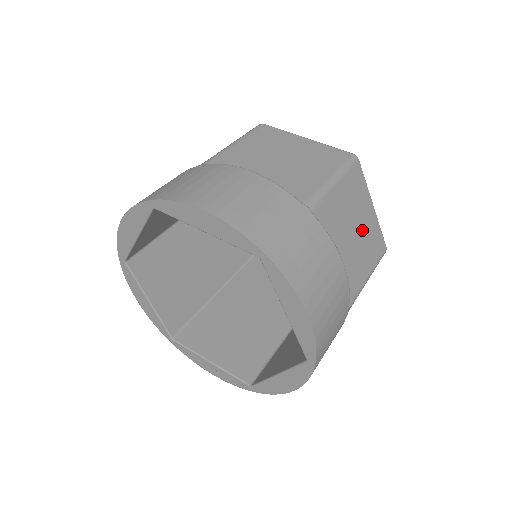
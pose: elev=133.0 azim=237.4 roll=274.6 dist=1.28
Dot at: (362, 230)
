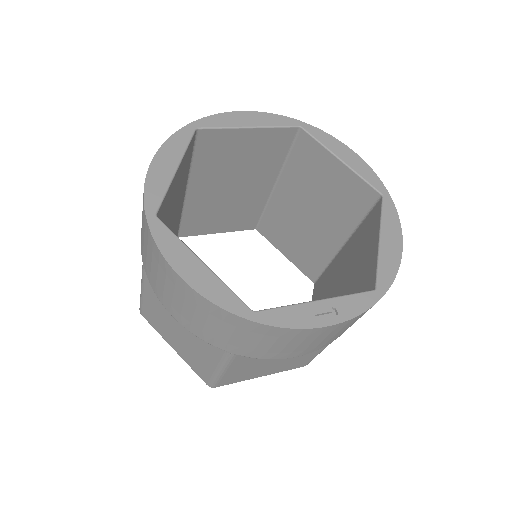
Dot at: occluded
